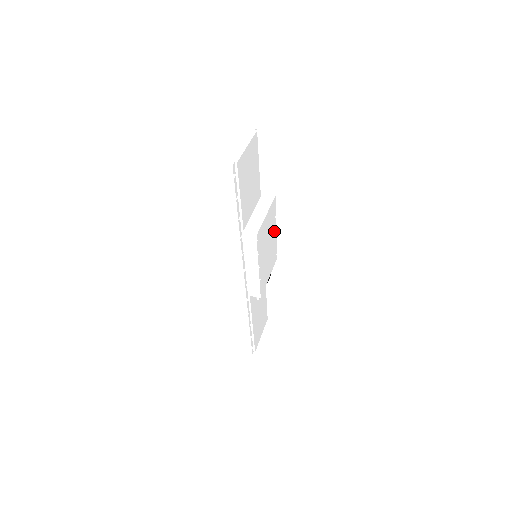
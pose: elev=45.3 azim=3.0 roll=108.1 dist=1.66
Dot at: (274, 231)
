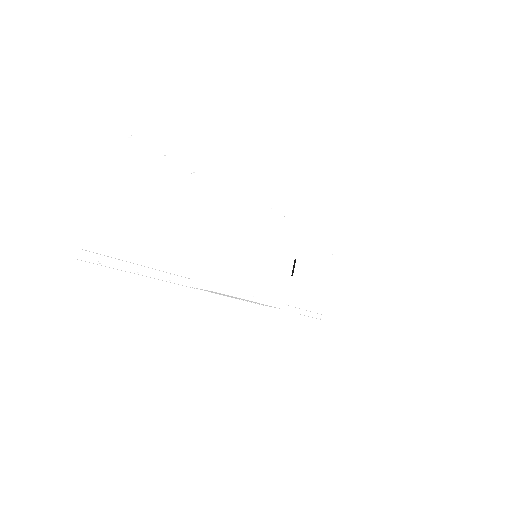
Dot at: (267, 215)
